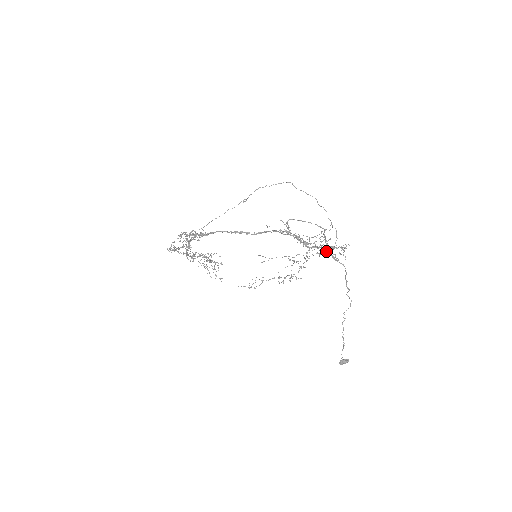
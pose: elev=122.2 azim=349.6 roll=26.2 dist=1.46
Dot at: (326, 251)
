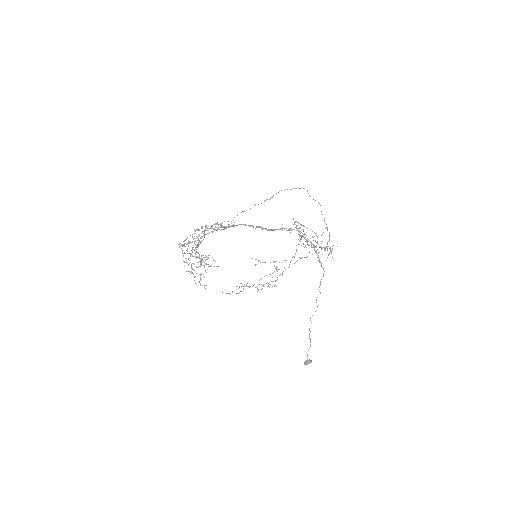
Dot at: (316, 253)
